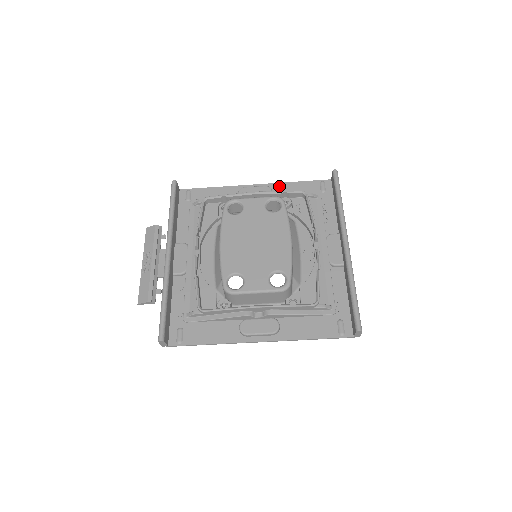
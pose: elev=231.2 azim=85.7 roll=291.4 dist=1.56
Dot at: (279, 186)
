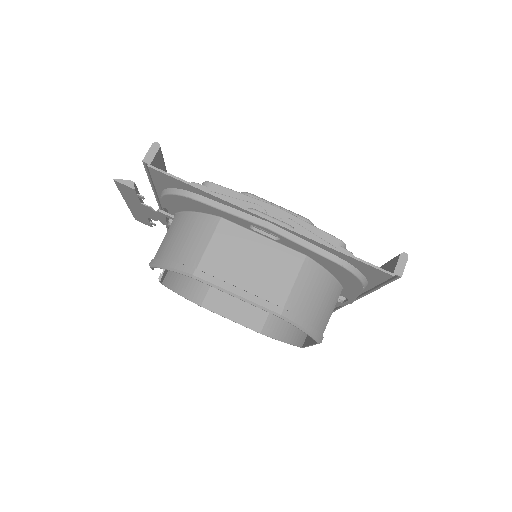
Dot at: occluded
